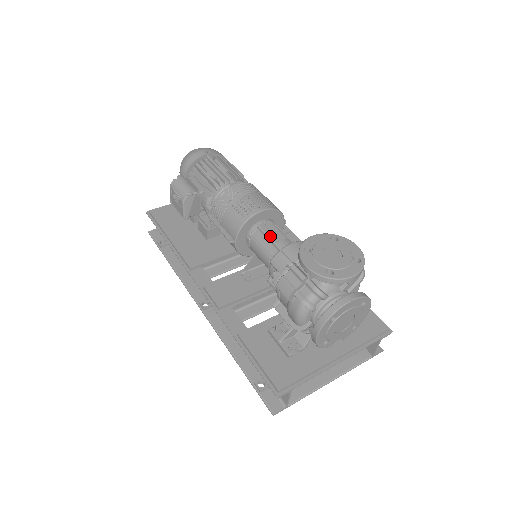
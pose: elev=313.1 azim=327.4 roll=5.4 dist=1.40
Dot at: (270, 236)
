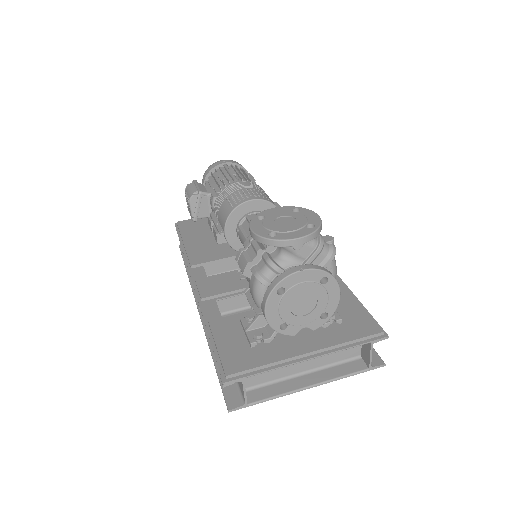
Dot at: occluded
